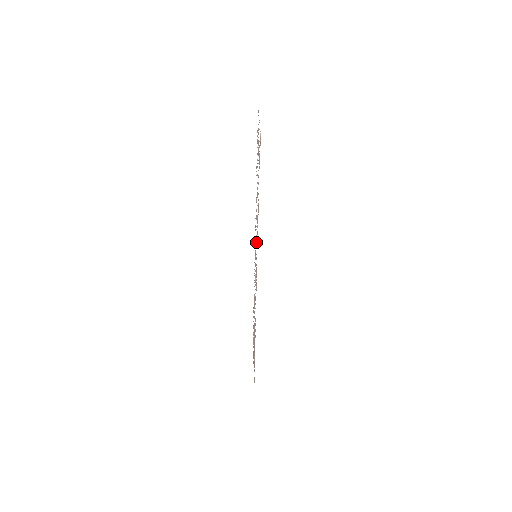
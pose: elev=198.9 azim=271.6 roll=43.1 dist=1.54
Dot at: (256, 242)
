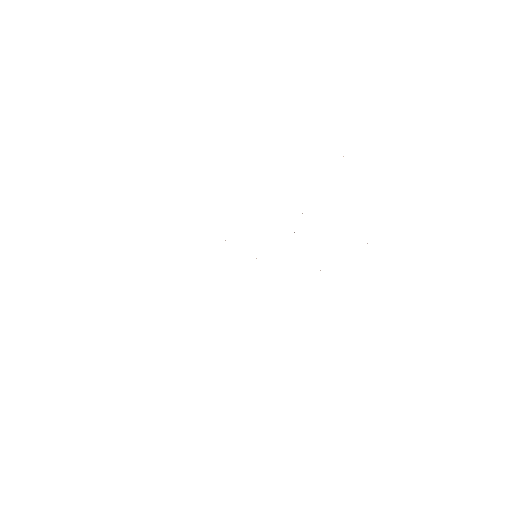
Dot at: occluded
